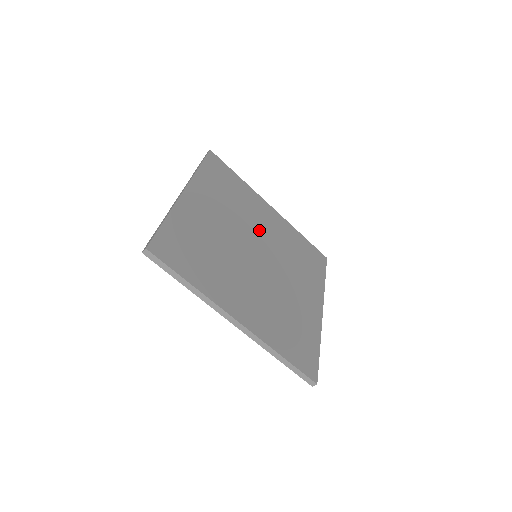
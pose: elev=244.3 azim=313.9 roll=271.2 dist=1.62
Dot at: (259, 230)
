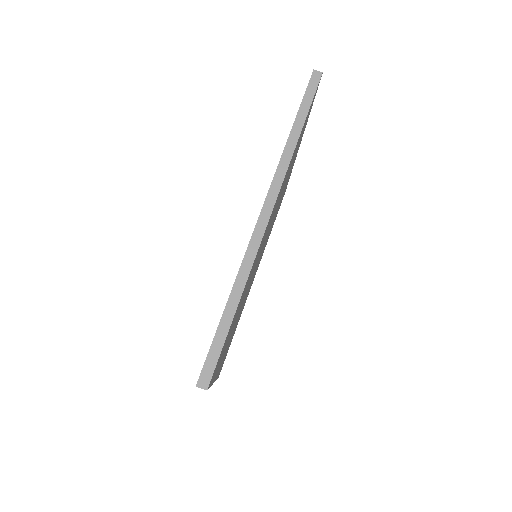
Dot at: (276, 210)
